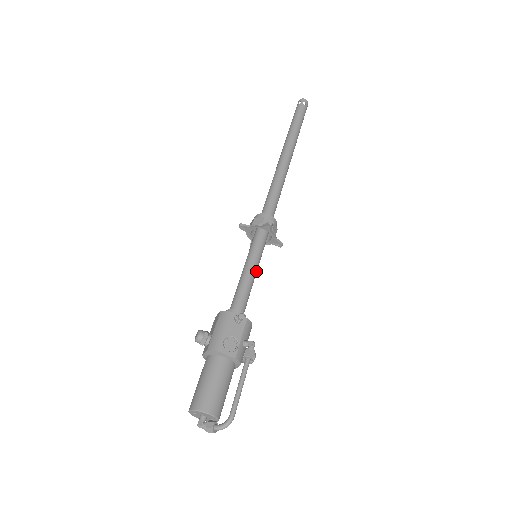
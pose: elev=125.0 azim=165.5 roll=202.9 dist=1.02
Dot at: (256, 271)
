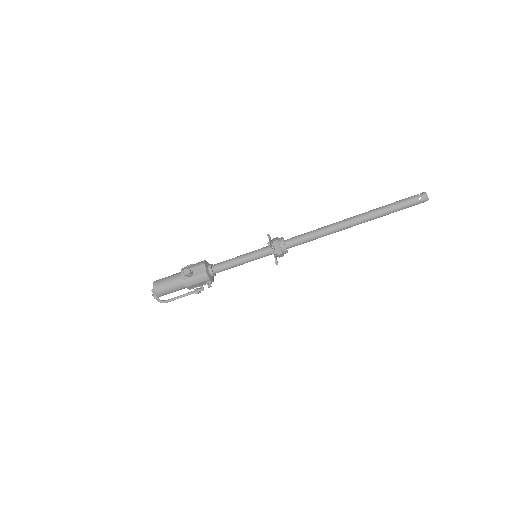
Dot at: (246, 262)
